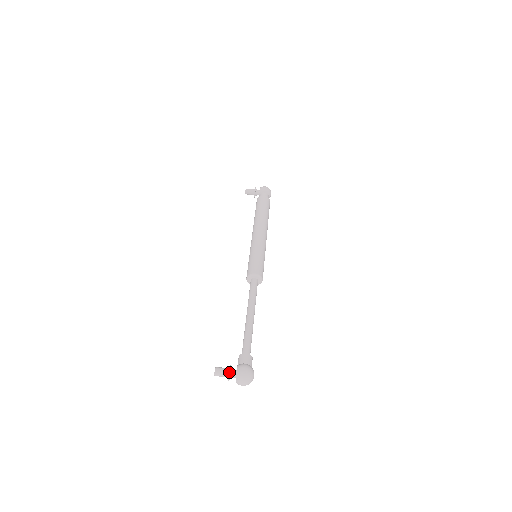
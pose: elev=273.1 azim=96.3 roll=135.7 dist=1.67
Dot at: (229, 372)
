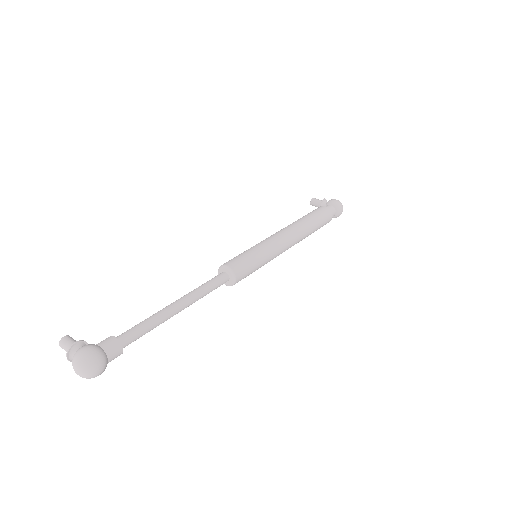
Dot at: (71, 345)
